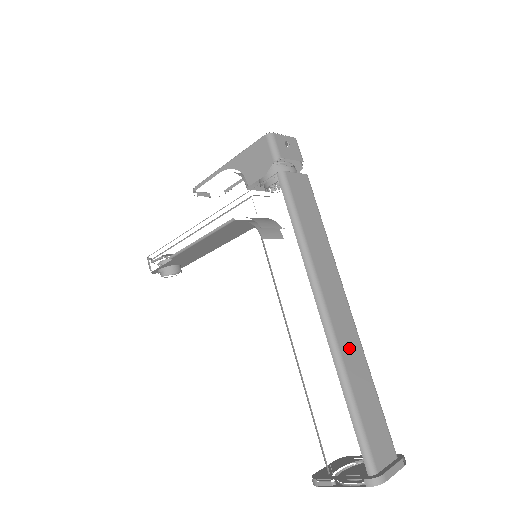
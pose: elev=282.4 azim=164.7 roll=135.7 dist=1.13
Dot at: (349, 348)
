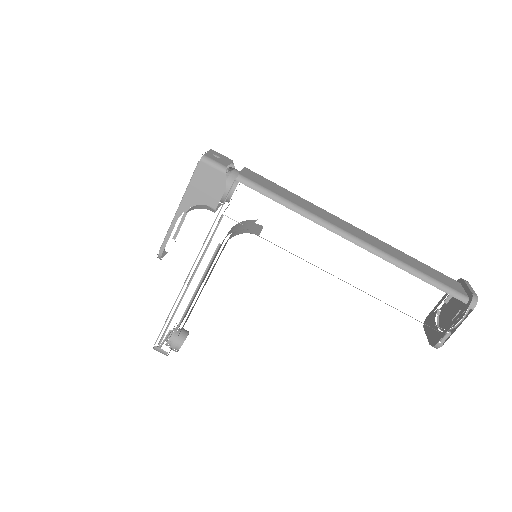
Dot at: (384, 247)
